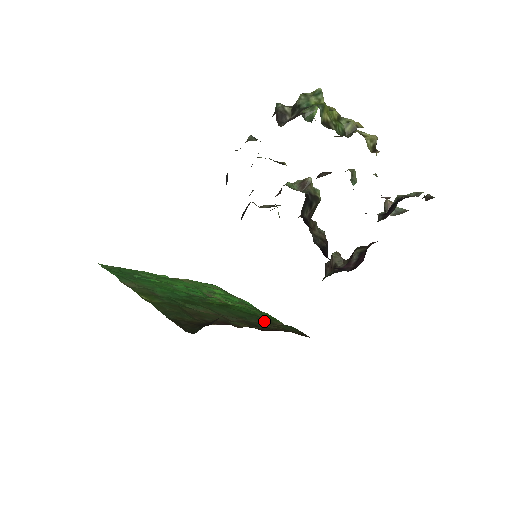
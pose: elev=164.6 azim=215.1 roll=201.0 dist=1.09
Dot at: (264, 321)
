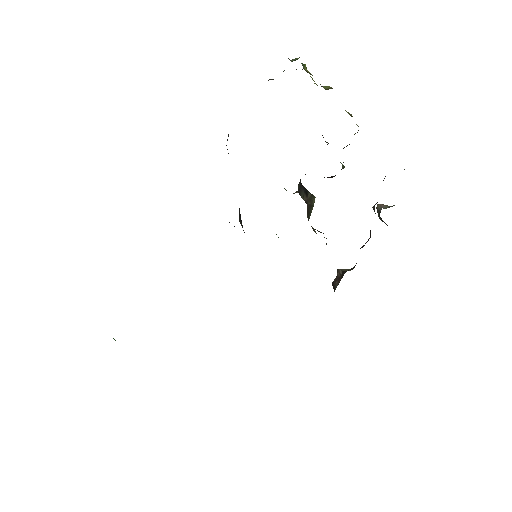
Dot at: occluded
